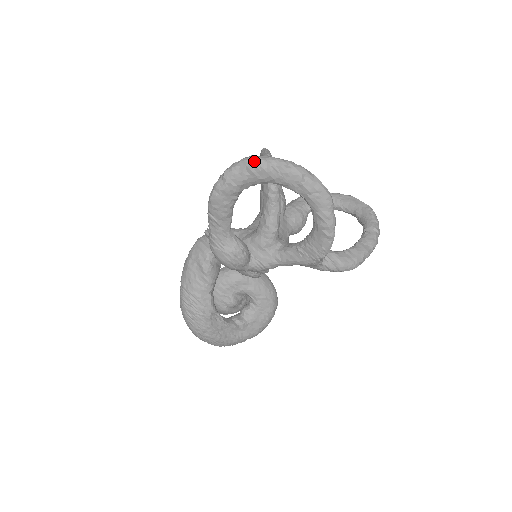
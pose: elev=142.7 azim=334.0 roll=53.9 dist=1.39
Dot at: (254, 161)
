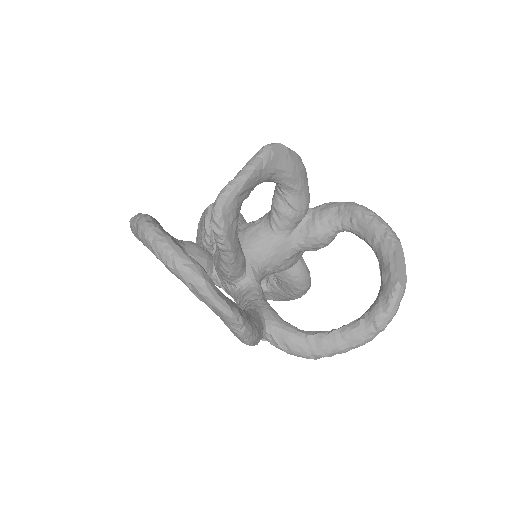
Dot at: (142, 234)
